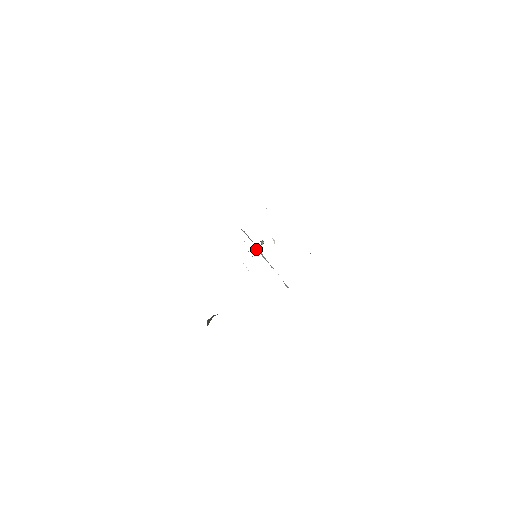
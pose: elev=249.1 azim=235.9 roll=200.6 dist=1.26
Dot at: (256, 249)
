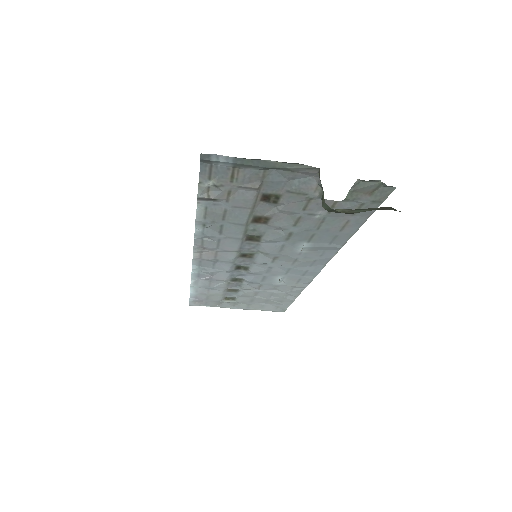
Dot at: occluded
